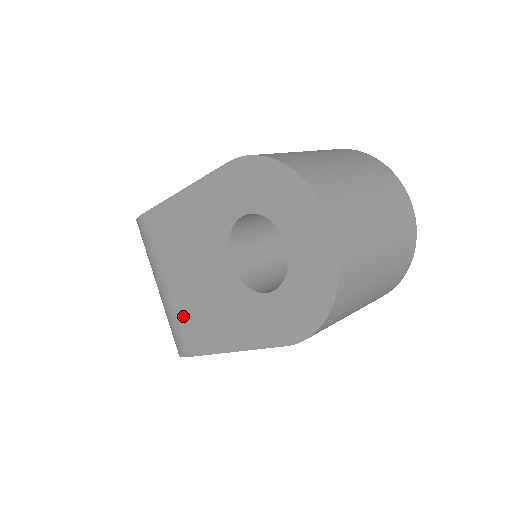
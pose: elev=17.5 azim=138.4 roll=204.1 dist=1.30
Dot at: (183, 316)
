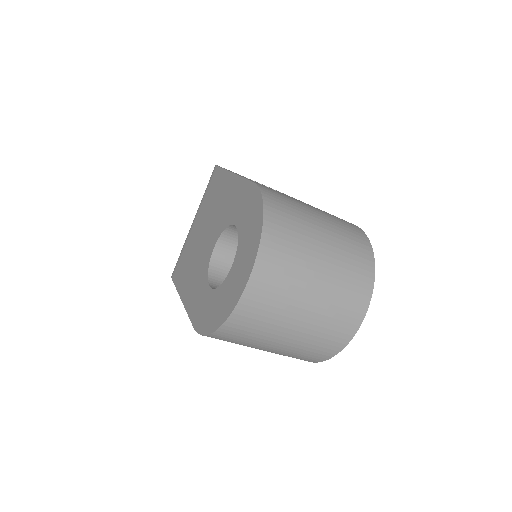
Dot at: (185, 252)
